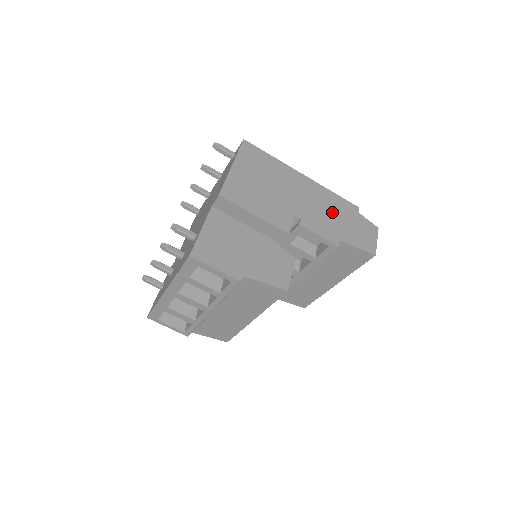
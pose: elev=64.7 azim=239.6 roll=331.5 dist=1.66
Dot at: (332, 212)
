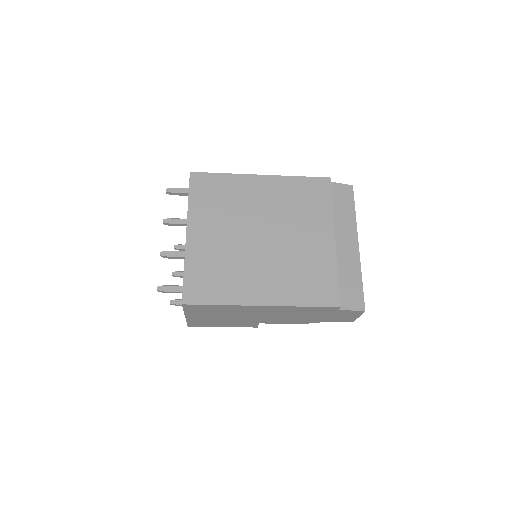
Dot at: (302, 315)
